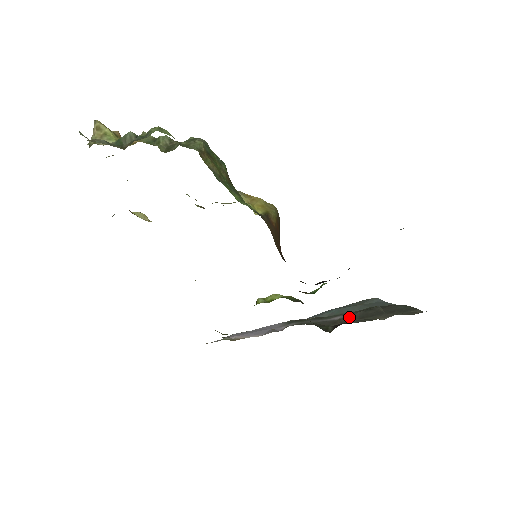
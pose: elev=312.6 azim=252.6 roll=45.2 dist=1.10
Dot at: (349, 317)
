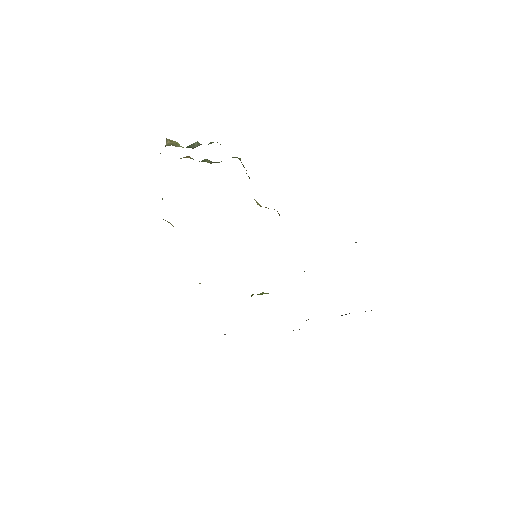
Dot at: occluded
